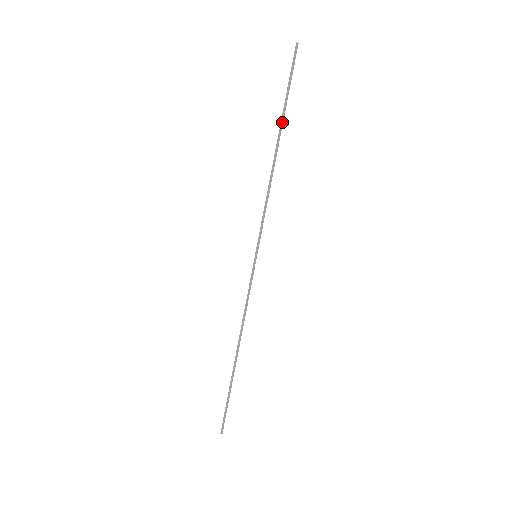
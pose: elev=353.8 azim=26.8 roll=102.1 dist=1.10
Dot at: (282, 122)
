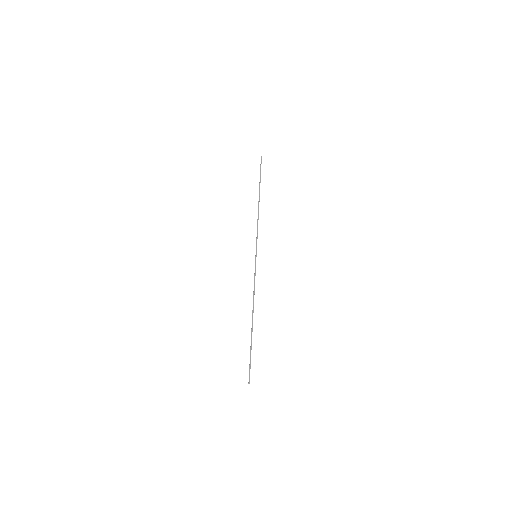
Dot at: occluded
